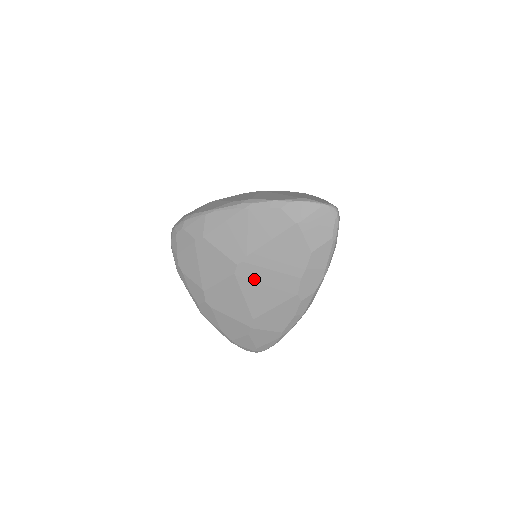
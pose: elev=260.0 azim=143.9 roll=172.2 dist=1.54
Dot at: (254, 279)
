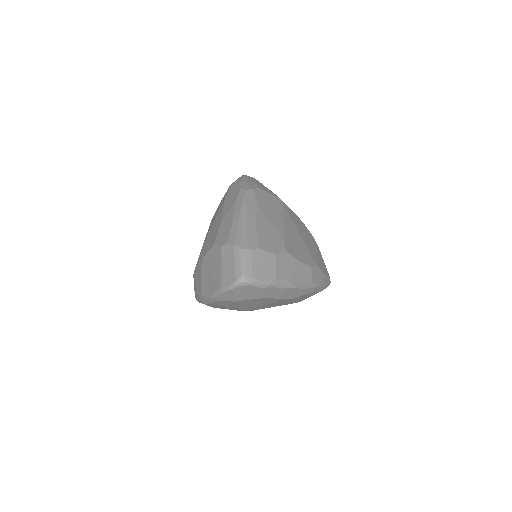
Dot at: (263, 307)
